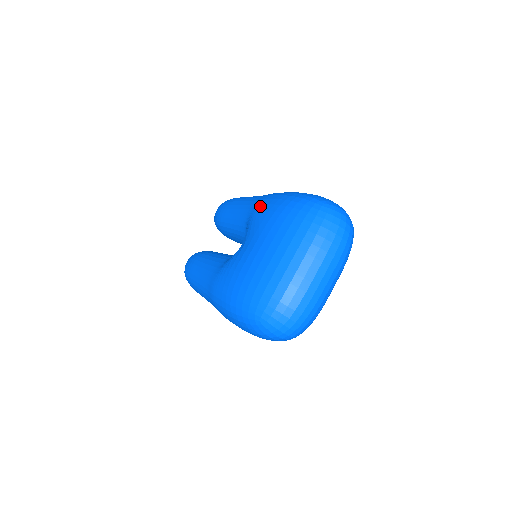
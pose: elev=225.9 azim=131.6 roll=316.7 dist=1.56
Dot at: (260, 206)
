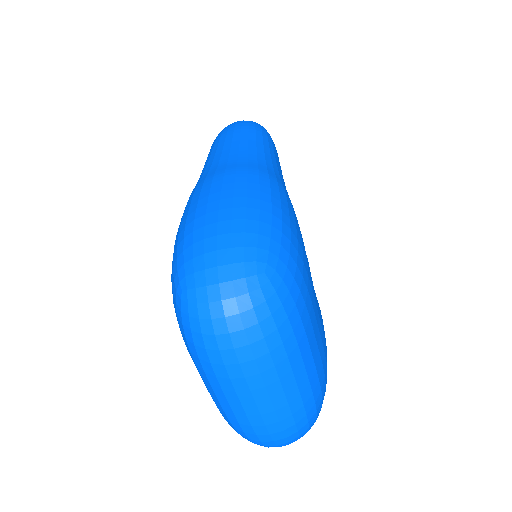
Dot at: occluded
